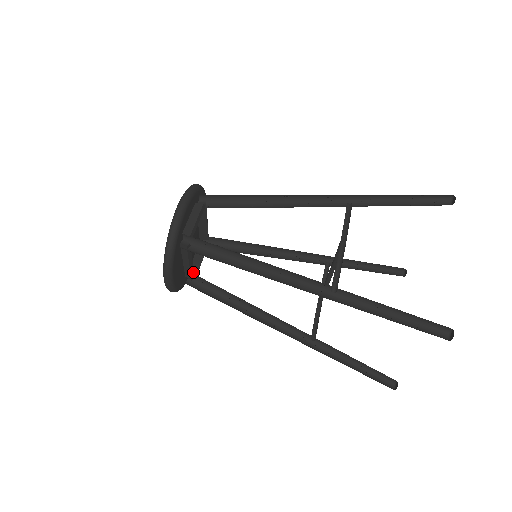
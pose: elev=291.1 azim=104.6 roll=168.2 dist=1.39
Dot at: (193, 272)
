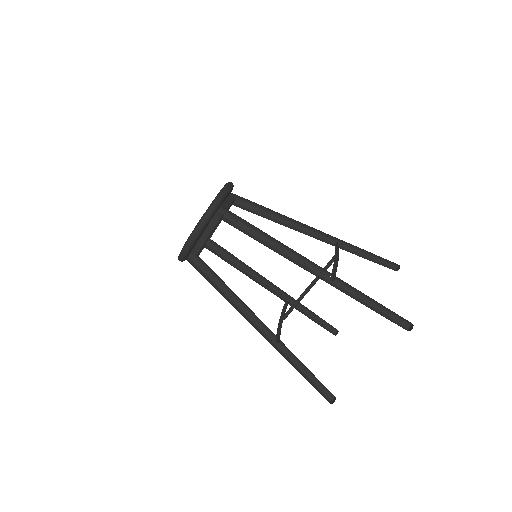
Dot at: (201, 249)
